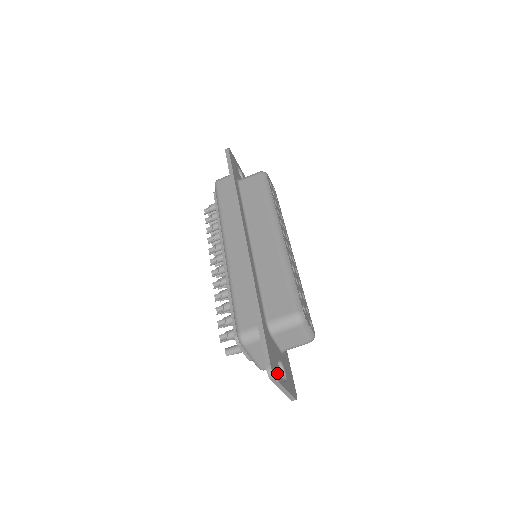
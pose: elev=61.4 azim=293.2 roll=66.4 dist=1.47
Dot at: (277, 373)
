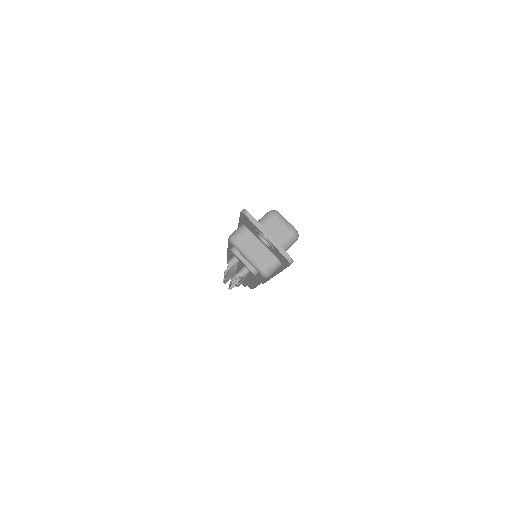
Dot at: occluded
